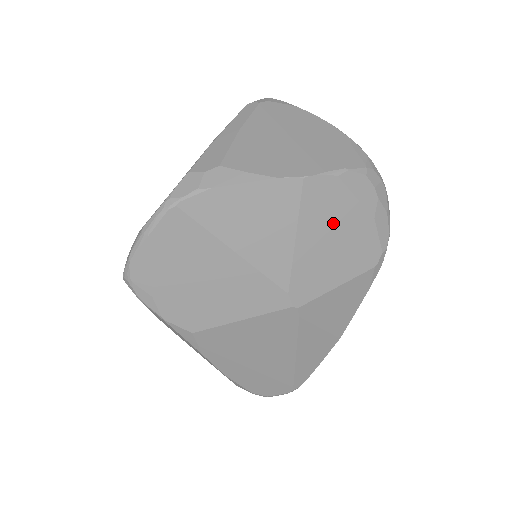
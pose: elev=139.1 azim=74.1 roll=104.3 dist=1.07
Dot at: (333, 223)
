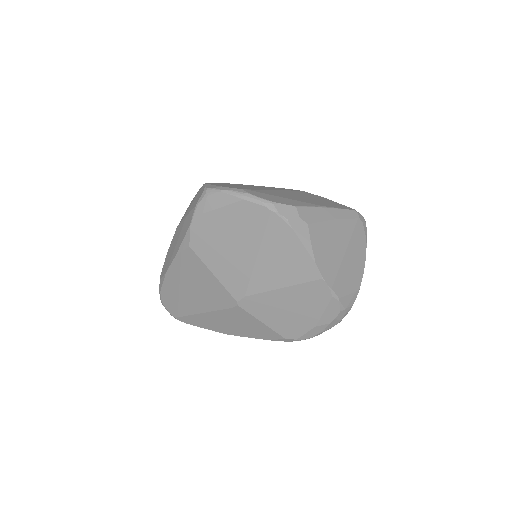
Dot at: (302, 305)
